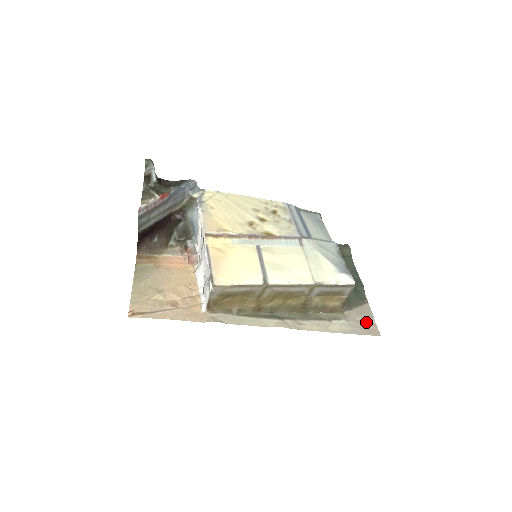
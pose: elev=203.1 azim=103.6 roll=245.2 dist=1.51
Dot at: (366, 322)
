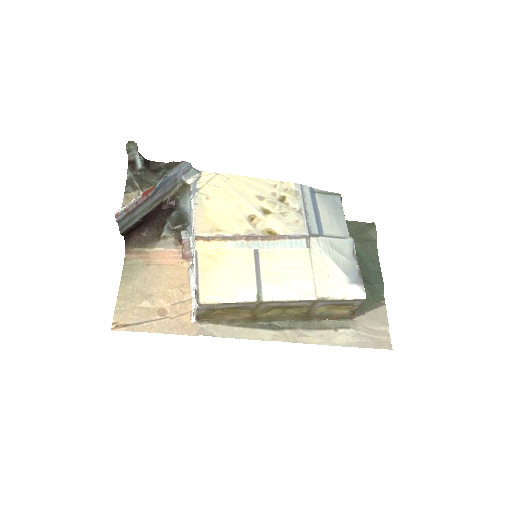
Dot at: (378, 331)
